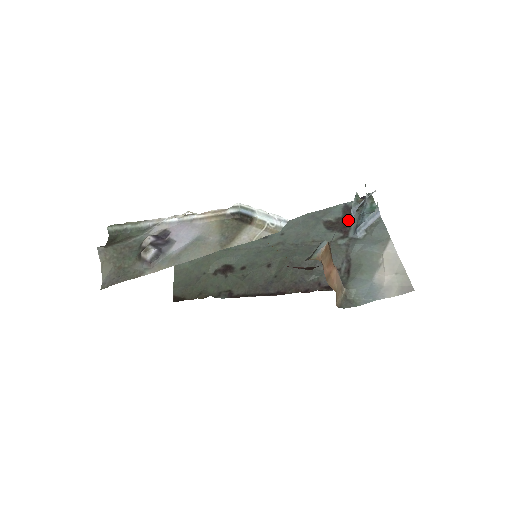
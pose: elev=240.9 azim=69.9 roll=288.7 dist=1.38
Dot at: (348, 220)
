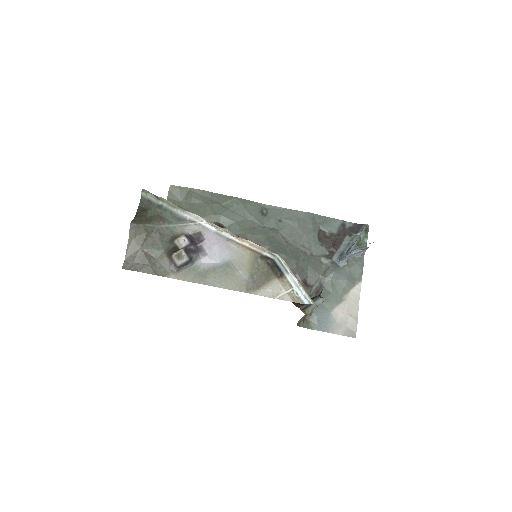
Dot at: (339, 241)
